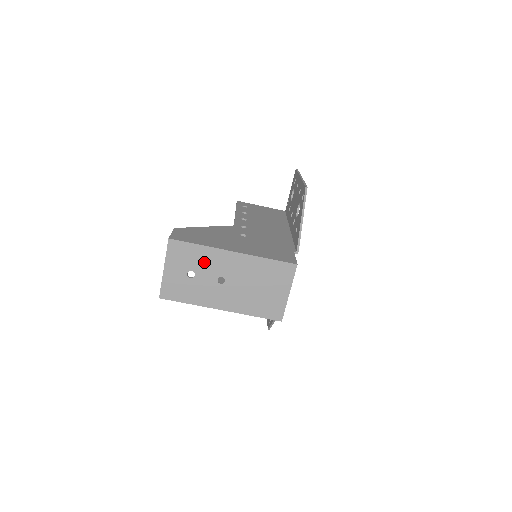
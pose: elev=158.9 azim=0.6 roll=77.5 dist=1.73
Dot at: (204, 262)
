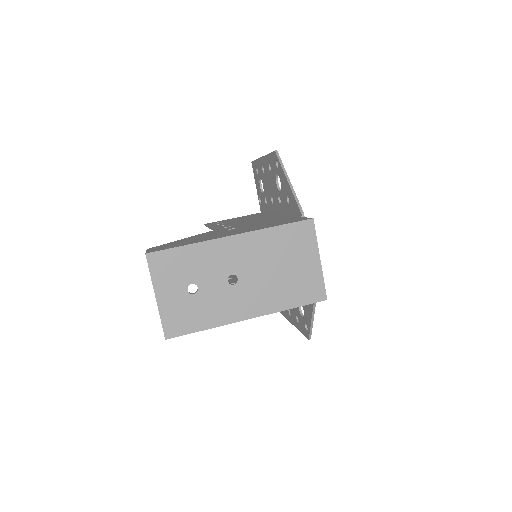
Dot at: (202, 265)
